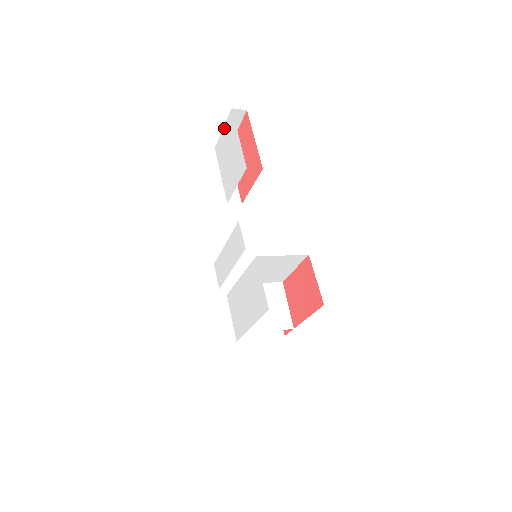
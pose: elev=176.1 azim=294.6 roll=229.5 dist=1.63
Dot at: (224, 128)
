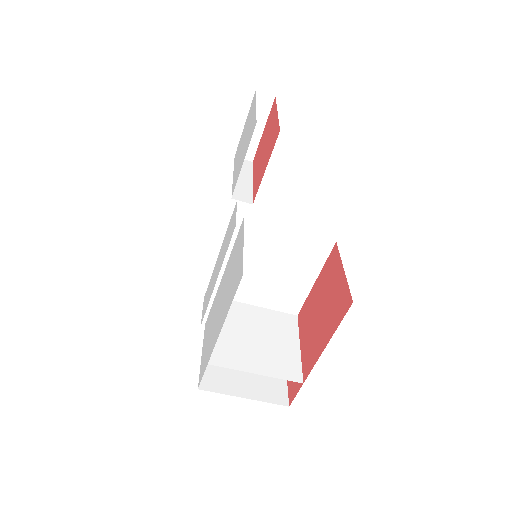
Dot at: (246, 121)
